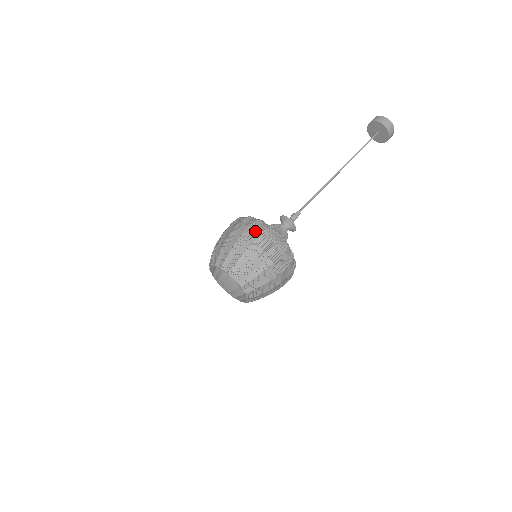
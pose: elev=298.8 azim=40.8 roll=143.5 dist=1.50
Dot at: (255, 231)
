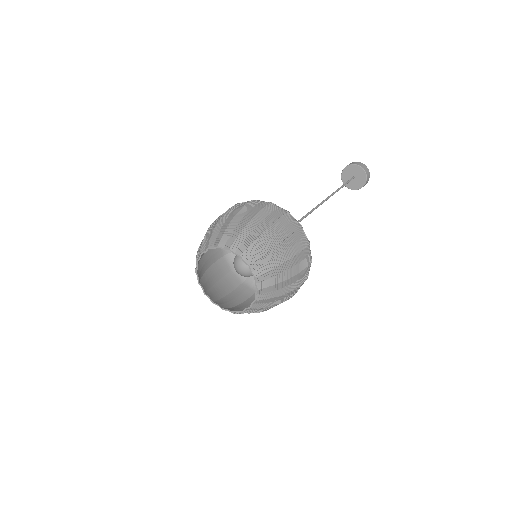
Dot at: (258, 204)
